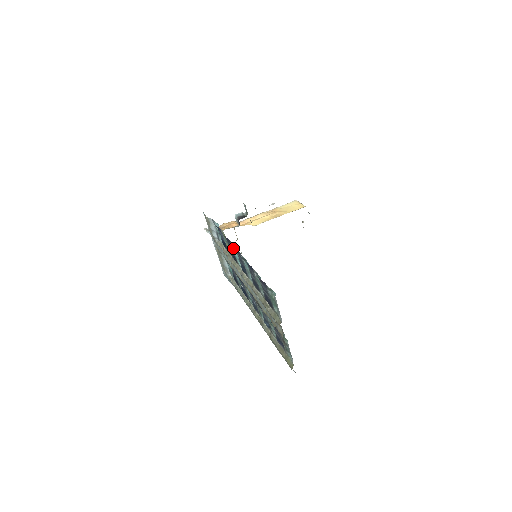
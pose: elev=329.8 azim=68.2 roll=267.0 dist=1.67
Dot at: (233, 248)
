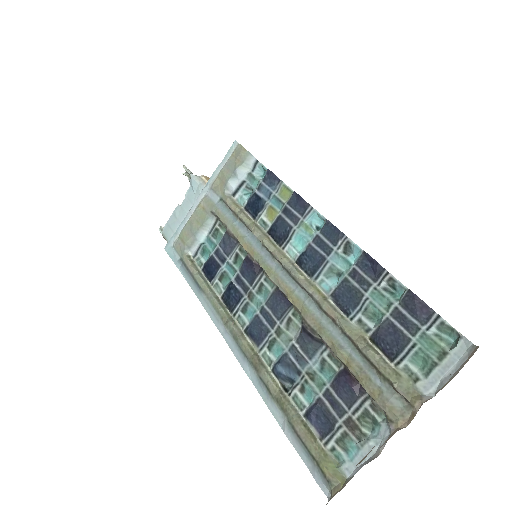
Dot at: (307, 220)
